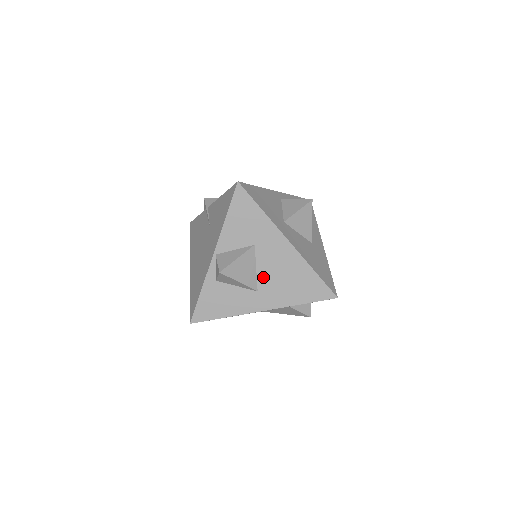
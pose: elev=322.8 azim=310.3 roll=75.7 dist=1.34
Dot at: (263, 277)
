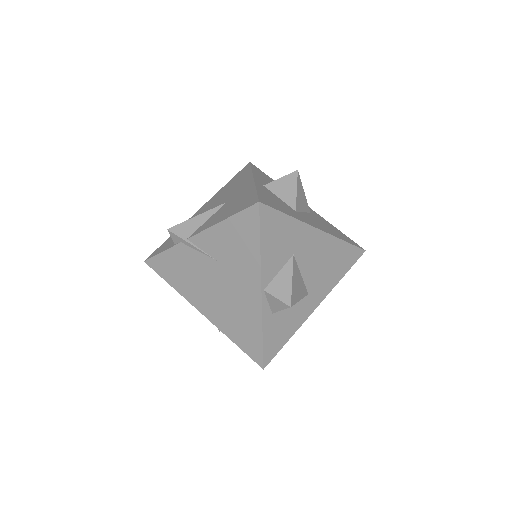
Dot at: (309, 278)
